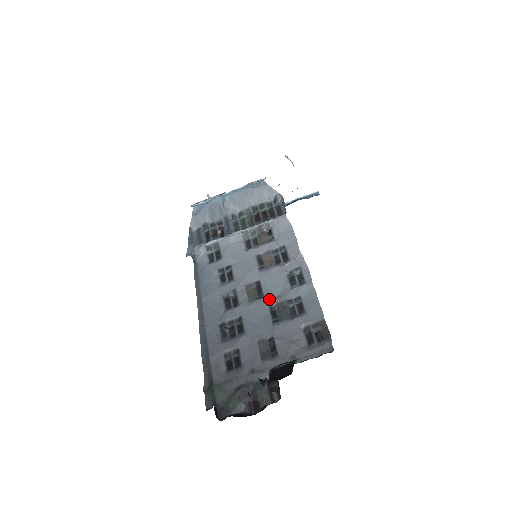
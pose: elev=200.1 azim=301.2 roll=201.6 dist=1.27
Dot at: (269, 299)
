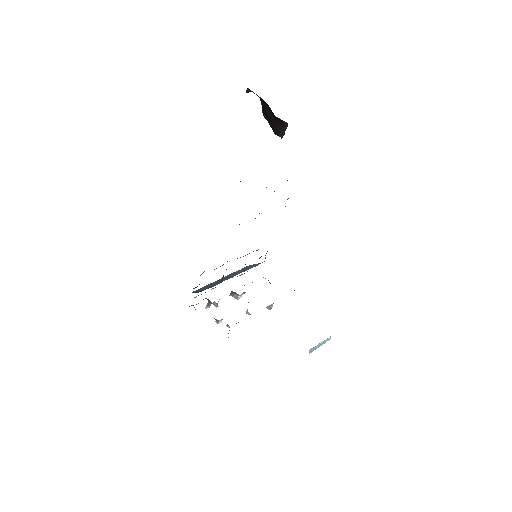
Dot at: occluded
